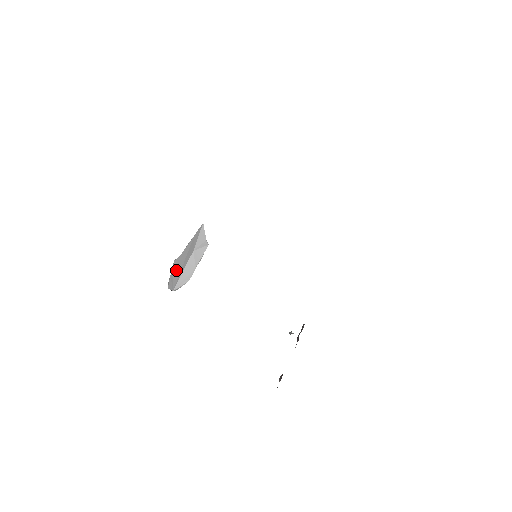
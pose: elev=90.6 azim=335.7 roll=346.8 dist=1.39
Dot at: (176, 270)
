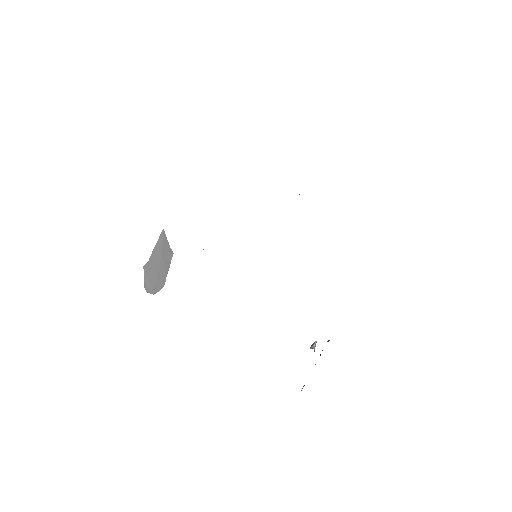
Dot at: (149, 275)
